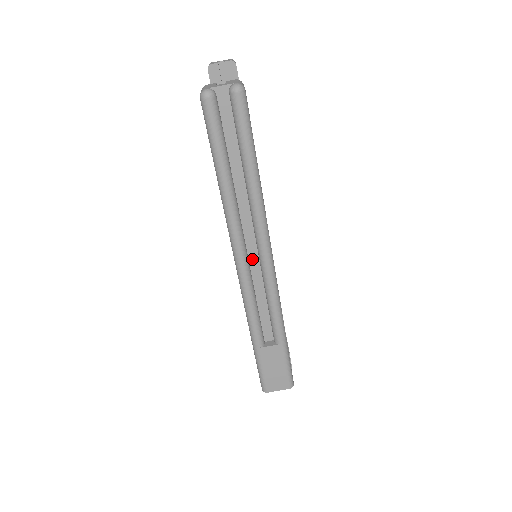
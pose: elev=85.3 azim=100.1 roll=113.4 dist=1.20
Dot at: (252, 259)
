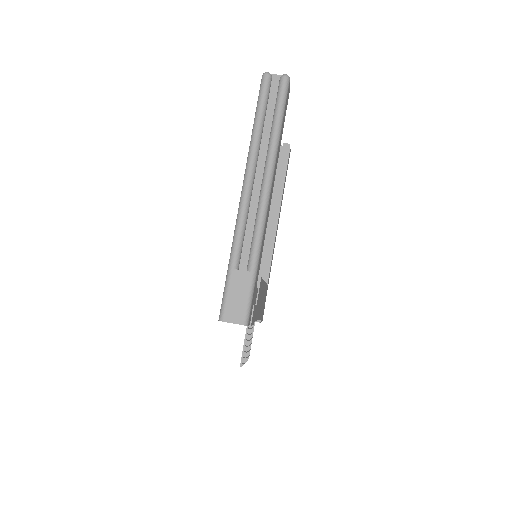
Dot at: (255, 192)
